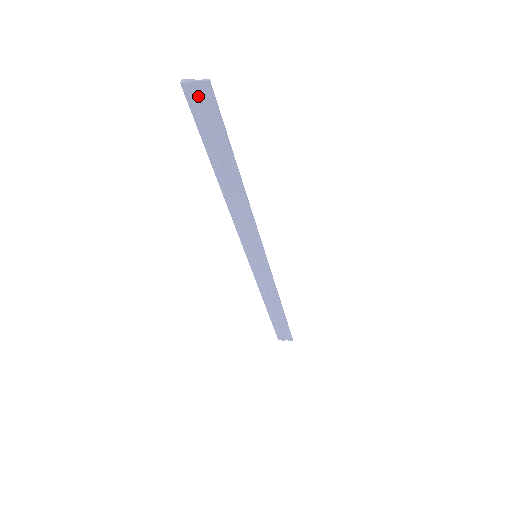
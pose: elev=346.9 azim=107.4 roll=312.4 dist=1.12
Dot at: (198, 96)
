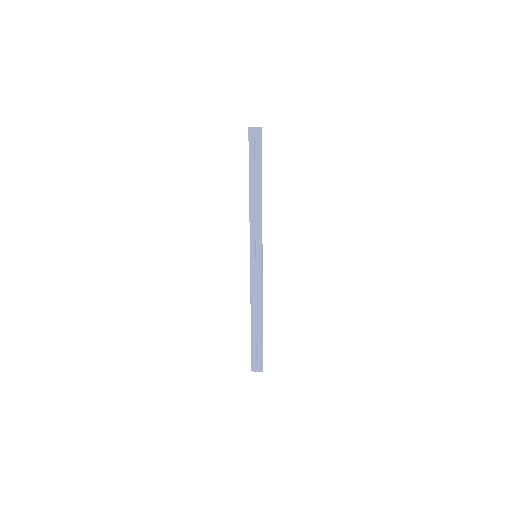
Dot at: (254, 134)
